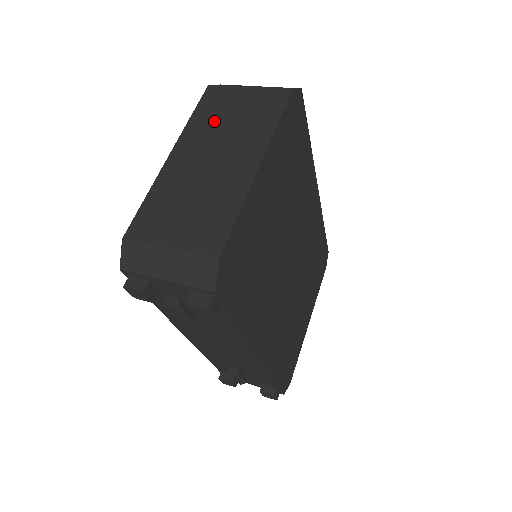
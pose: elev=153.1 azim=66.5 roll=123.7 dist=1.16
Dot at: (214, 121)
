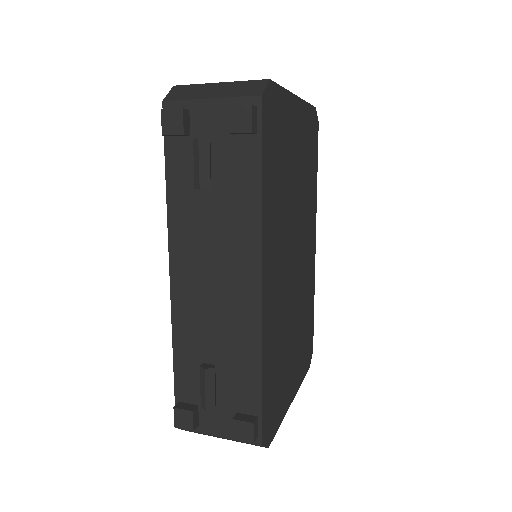
Dot at: occluded
